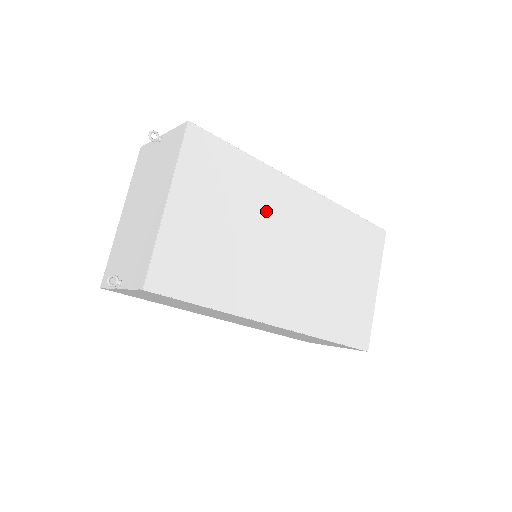
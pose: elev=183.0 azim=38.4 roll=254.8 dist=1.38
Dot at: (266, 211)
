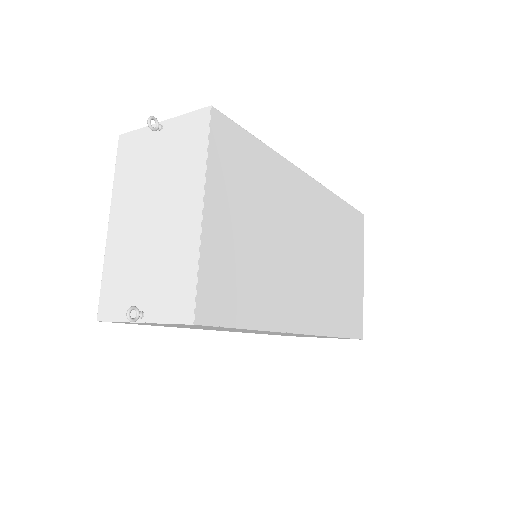
Dot at: (284, 208)
